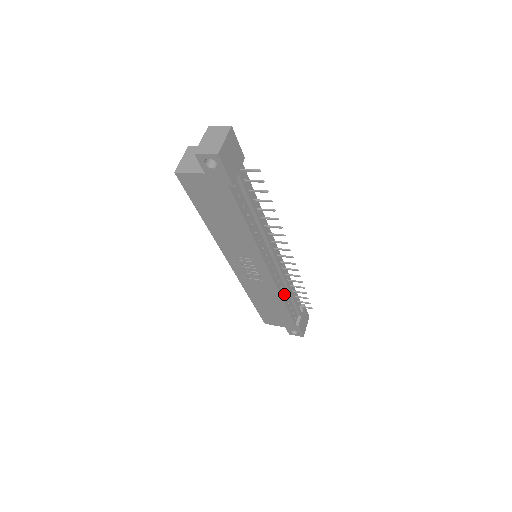
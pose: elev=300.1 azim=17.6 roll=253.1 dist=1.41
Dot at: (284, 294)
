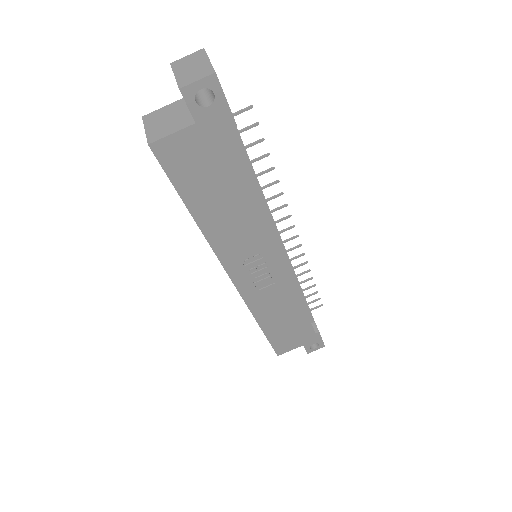
Dot at: occluded
